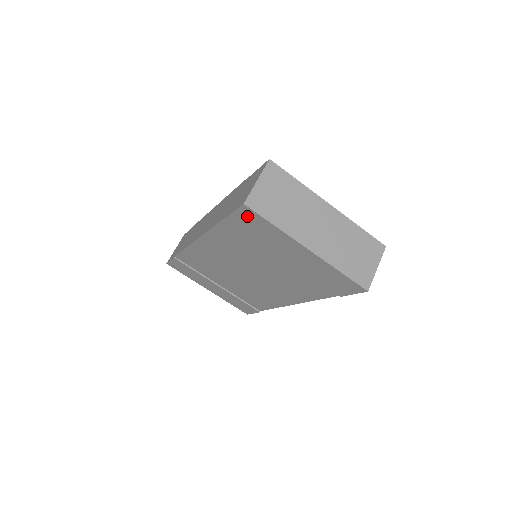
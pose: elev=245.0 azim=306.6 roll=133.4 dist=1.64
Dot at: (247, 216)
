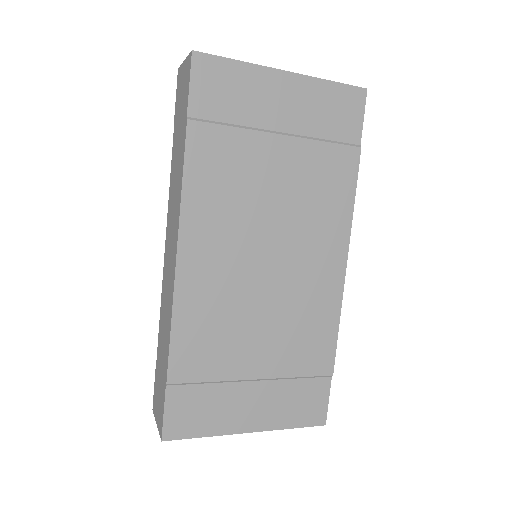
Dot at: occluded
